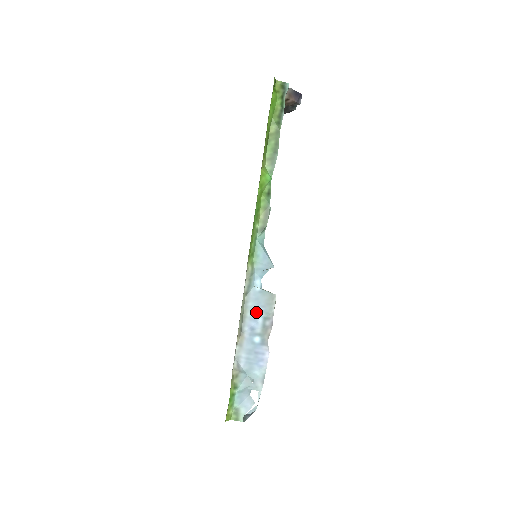
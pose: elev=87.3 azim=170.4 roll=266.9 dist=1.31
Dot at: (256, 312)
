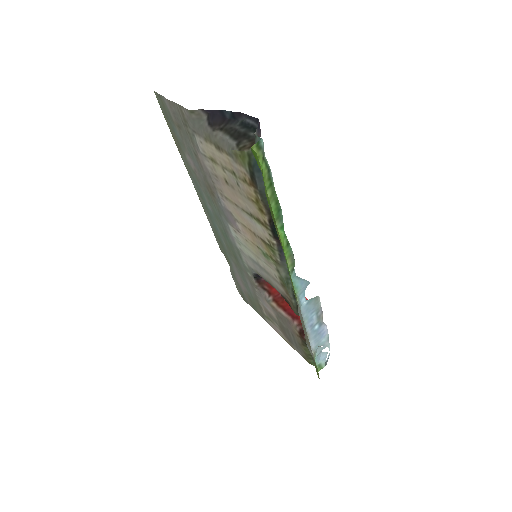
Dot at: (310, 316)
